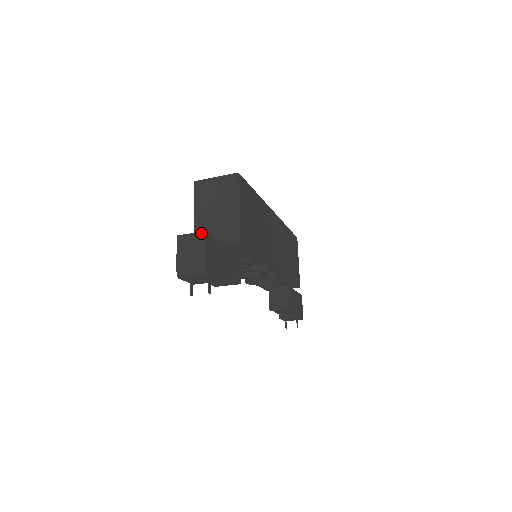
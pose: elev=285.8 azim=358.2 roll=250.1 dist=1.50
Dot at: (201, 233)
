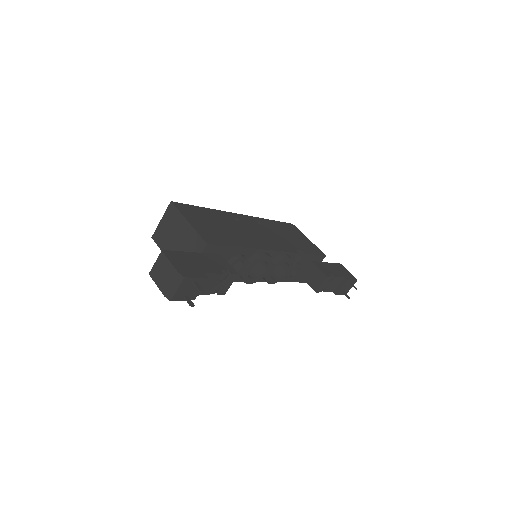
Dot at: (160, 255)
